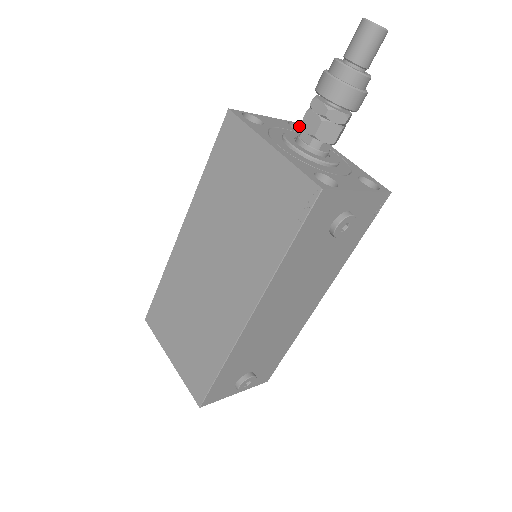
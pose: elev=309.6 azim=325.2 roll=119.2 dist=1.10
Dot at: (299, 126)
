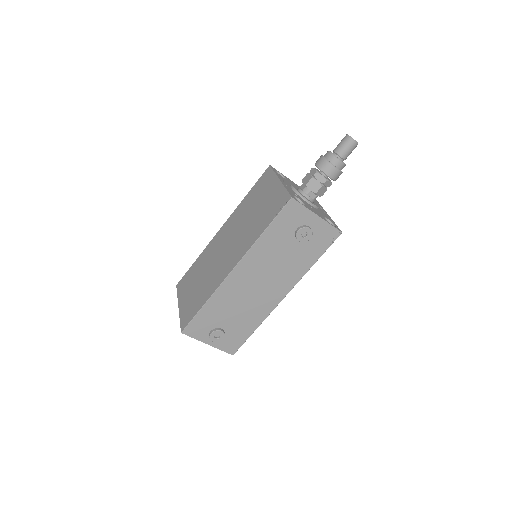
Dot at: occluded
